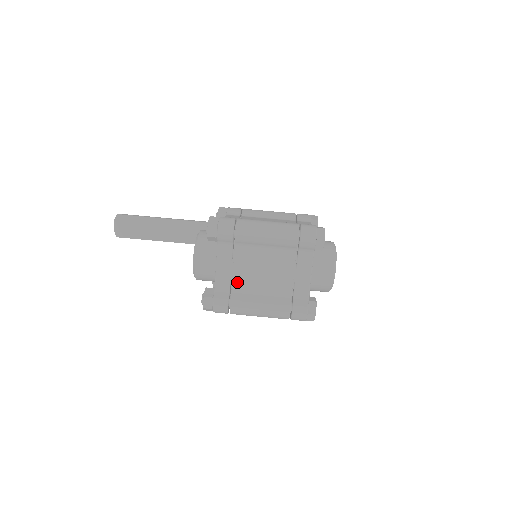
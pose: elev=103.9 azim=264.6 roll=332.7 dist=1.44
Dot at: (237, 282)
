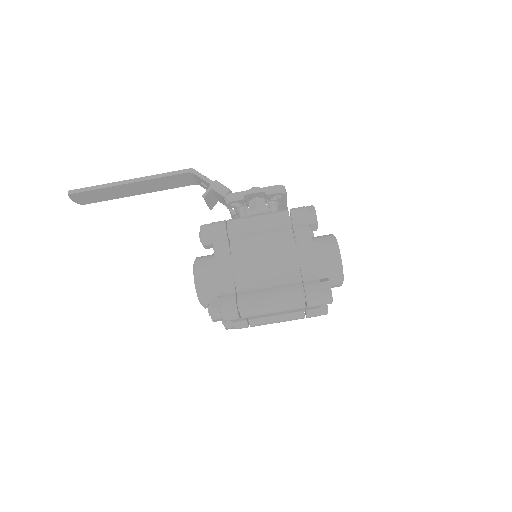
Dot at: (252, 318)
